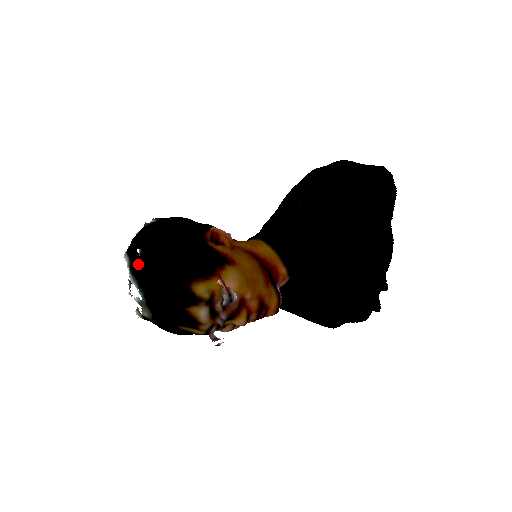
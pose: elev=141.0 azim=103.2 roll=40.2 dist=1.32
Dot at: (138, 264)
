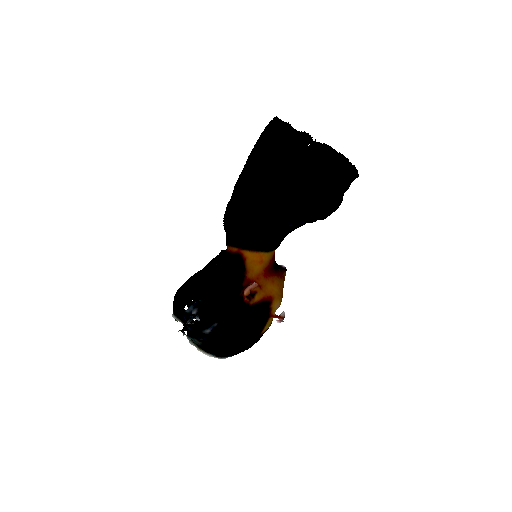
Dot at: (222, 353)
